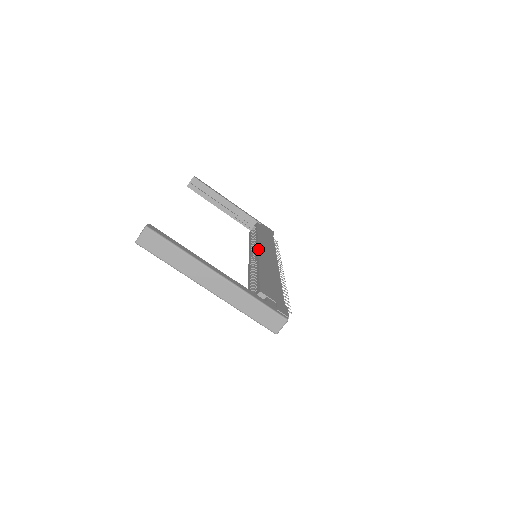
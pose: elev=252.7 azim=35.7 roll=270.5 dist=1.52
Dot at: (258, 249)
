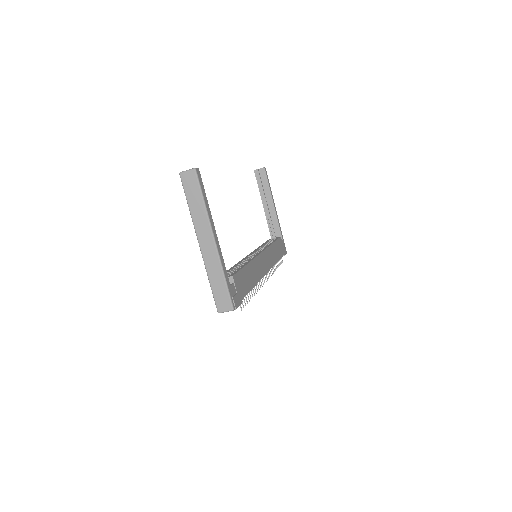
Dot at: (261, 252)
